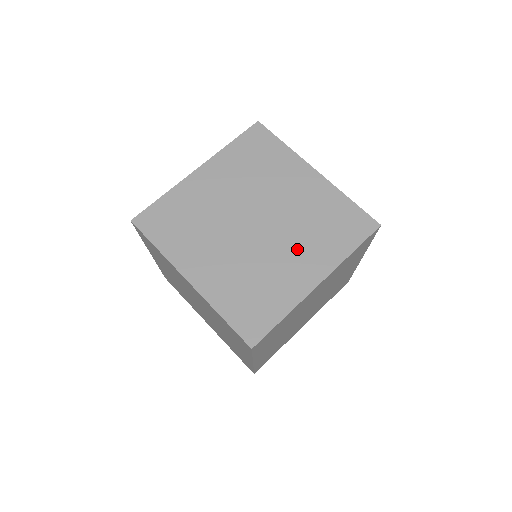
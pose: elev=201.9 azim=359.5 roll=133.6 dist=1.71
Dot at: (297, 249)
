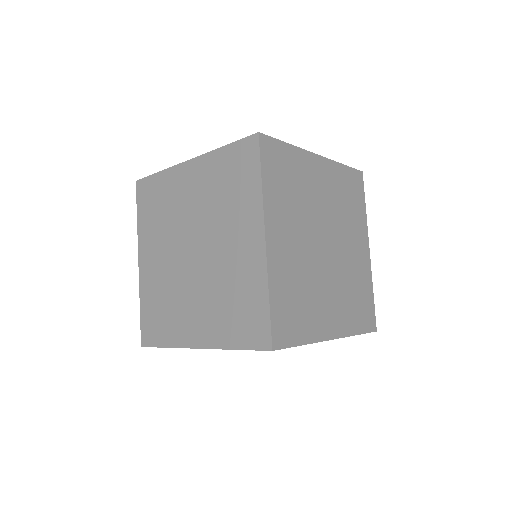
Dot at: (335, 296)
